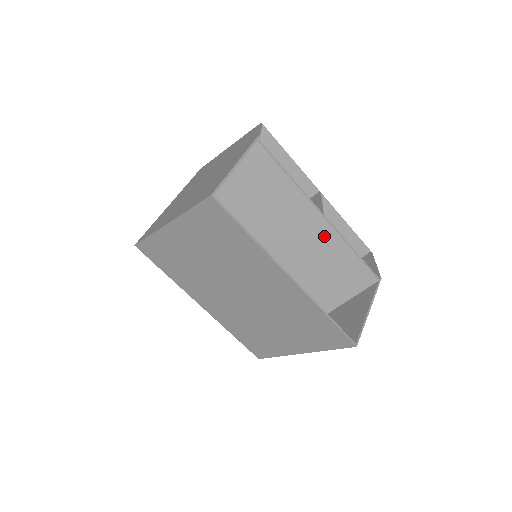
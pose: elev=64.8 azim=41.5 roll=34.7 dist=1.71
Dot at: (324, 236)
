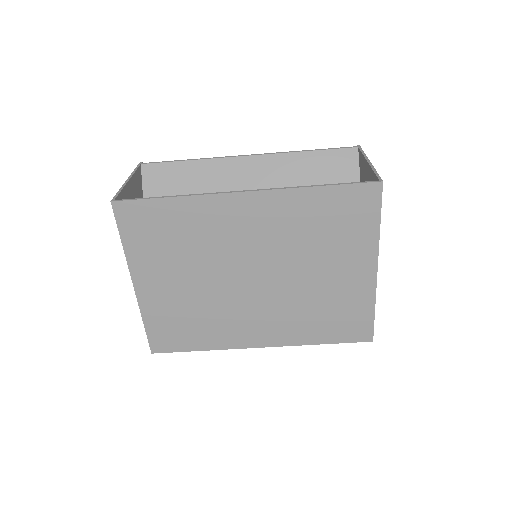
Dot at: (270, 168)
